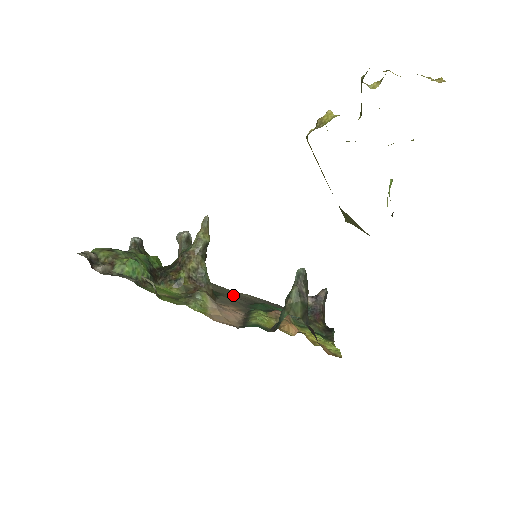
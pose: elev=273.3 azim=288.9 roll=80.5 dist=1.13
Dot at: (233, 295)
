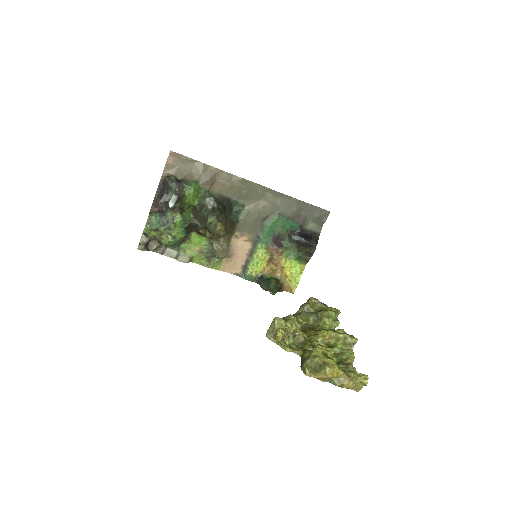
Dot at: (258, 198)
